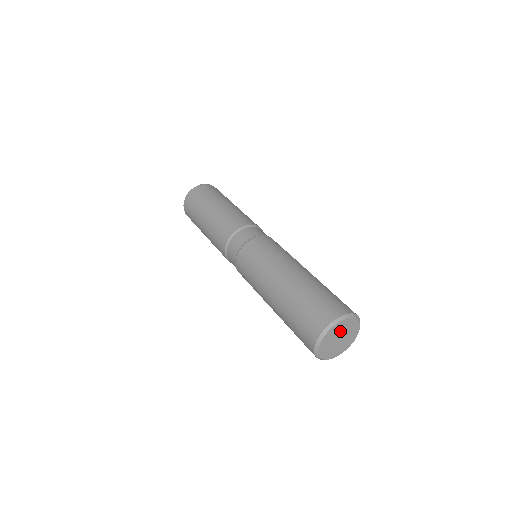
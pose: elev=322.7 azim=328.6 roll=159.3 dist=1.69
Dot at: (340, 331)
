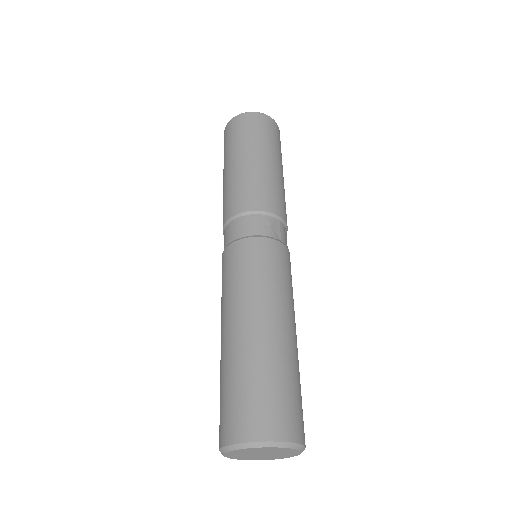
Dot at: (260, 451)
